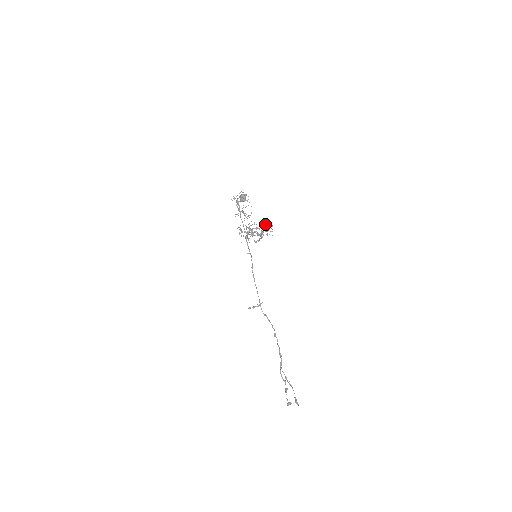
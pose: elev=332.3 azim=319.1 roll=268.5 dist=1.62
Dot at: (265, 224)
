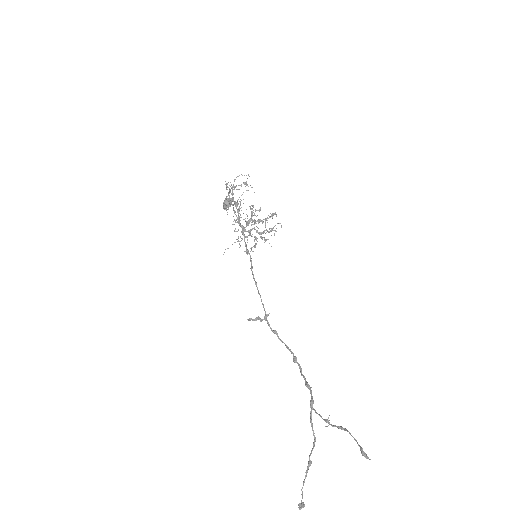
Dot at: (273, 215)
